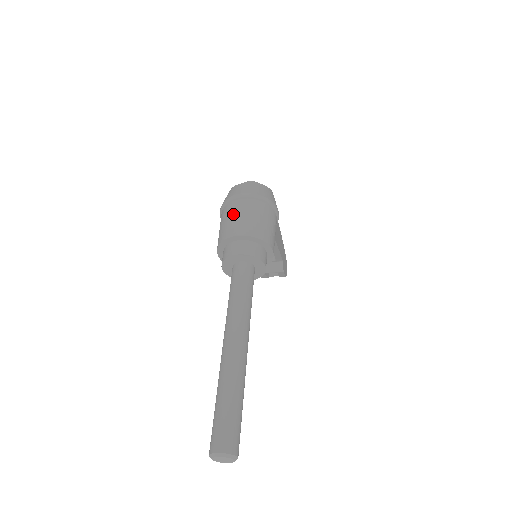
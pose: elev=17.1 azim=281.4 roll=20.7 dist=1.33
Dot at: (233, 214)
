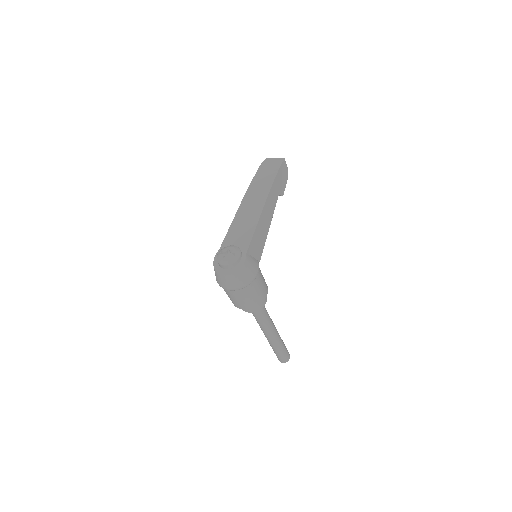
Dot at: (229, 296)
